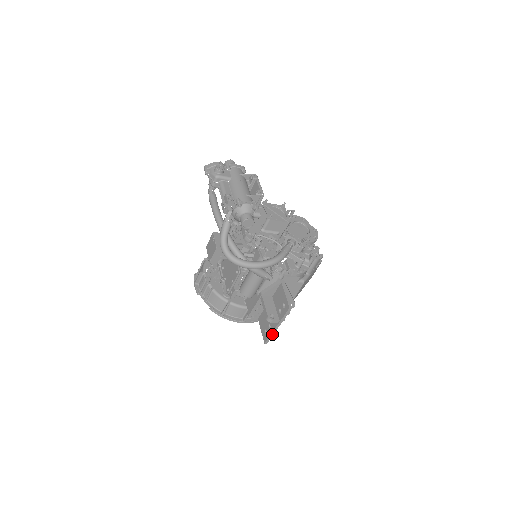
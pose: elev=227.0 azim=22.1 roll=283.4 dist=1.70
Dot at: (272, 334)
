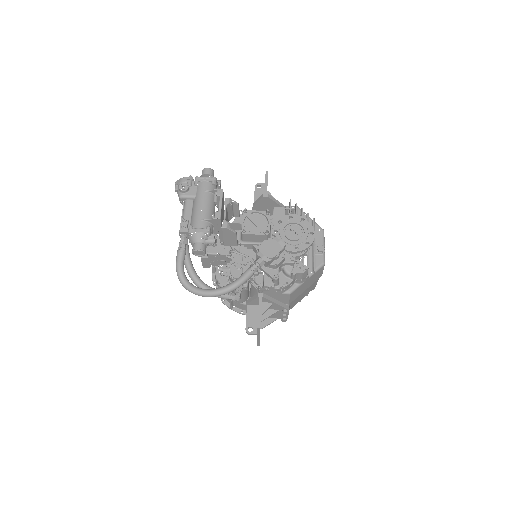
Dot at: (258, 341)
